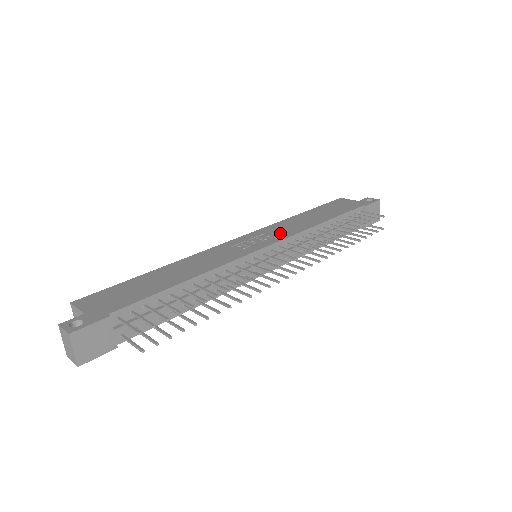
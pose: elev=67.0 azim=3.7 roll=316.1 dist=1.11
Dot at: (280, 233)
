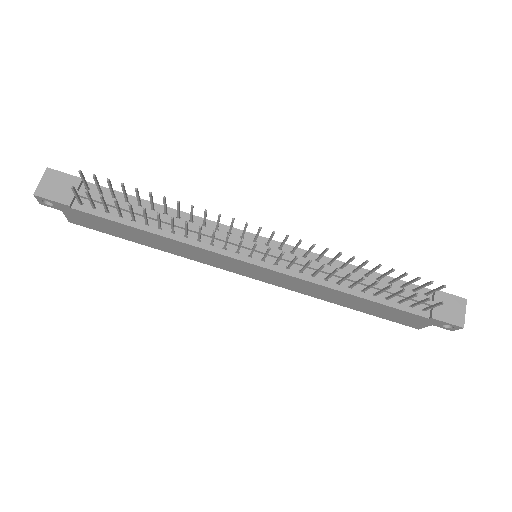
Dot at: occluded
